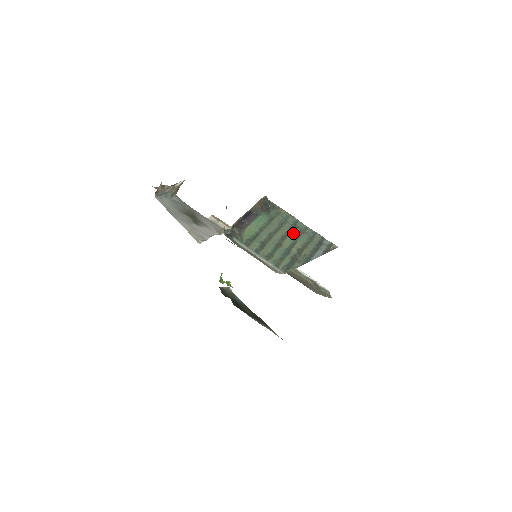
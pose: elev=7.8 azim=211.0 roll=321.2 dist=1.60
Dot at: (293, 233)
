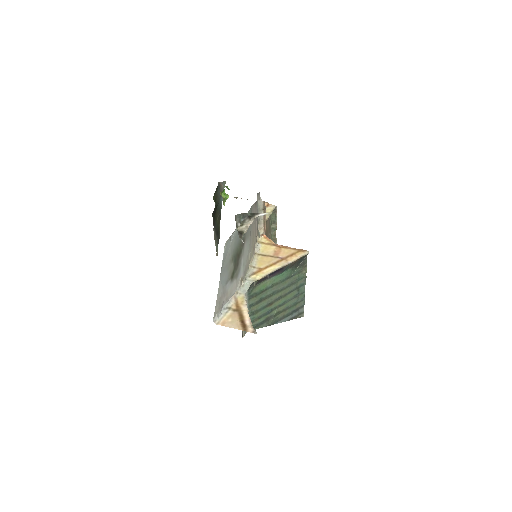
Dot at: (290, 295)
